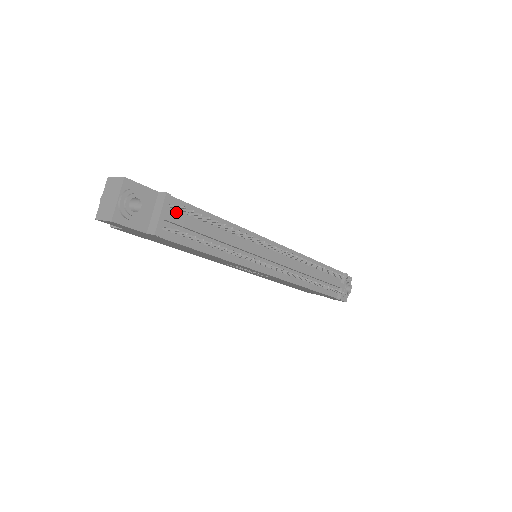
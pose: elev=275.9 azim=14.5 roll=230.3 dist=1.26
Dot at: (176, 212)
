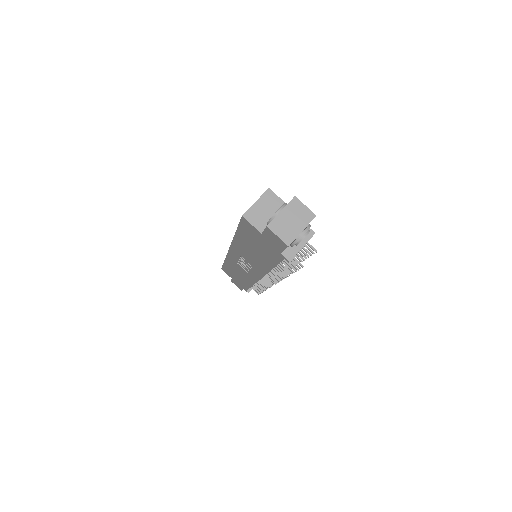
Dot at: occluded
